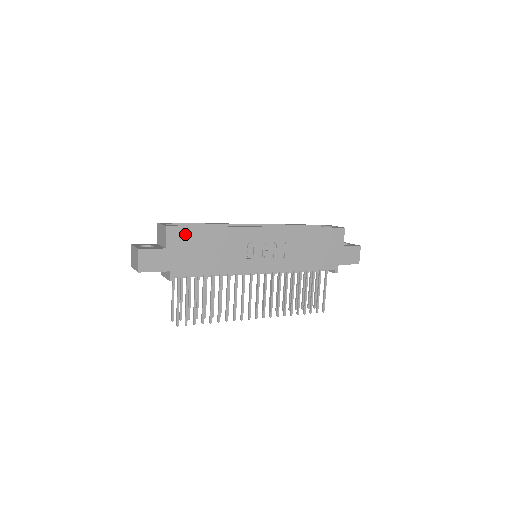
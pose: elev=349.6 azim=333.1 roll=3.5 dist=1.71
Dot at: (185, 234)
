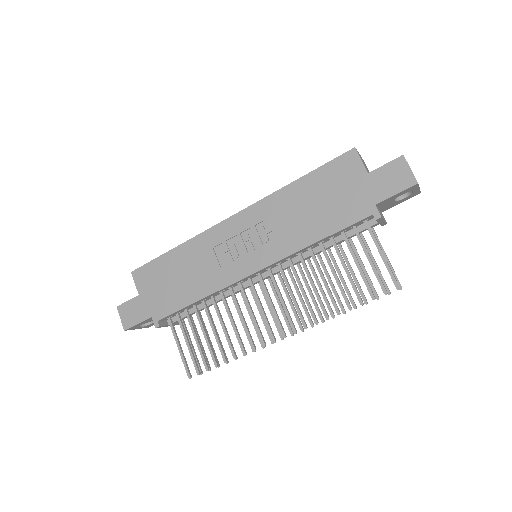
Dot at: (151, 271)
